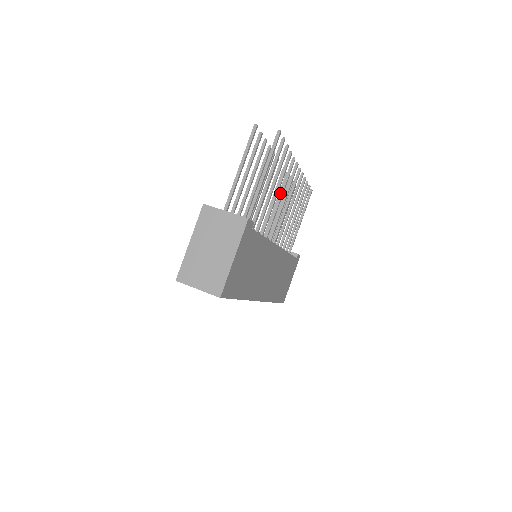
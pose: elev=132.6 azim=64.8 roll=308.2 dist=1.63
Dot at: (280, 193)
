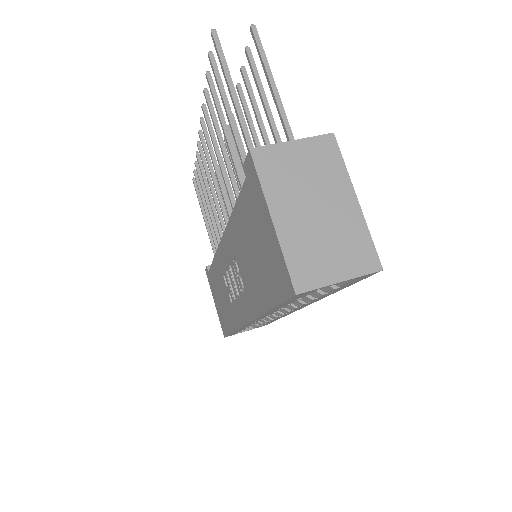
Dot at: occluded
